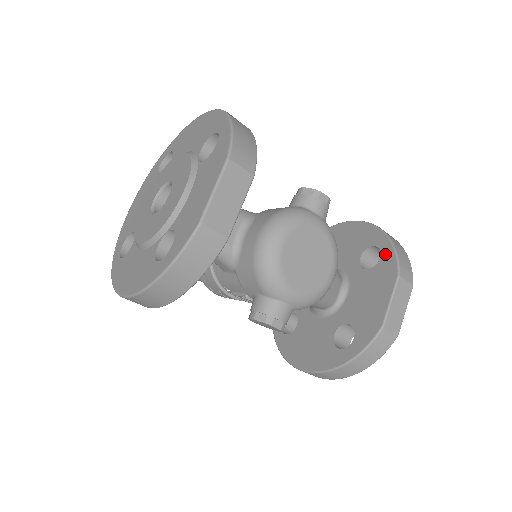
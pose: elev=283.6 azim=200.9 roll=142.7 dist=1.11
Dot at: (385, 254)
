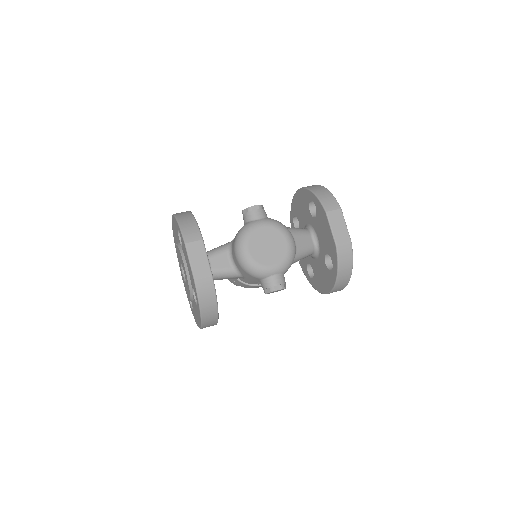
Dot at: (316, 203)
